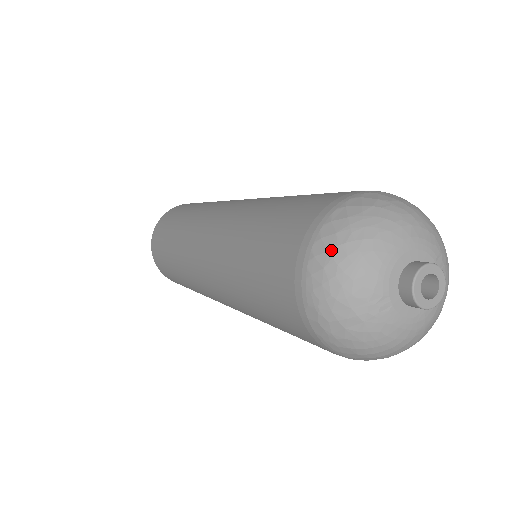
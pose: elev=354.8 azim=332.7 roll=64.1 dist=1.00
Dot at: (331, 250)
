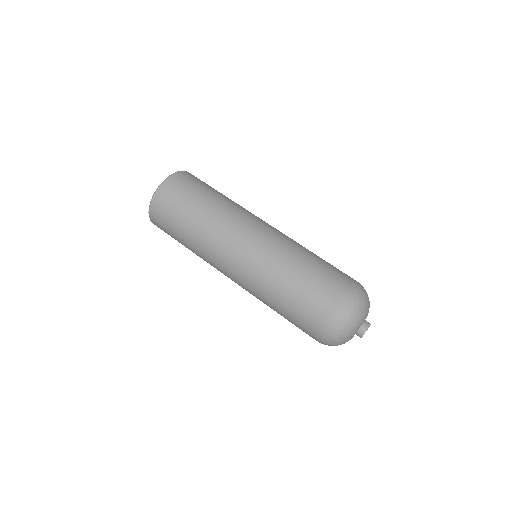
Dot at: (346, 320)
